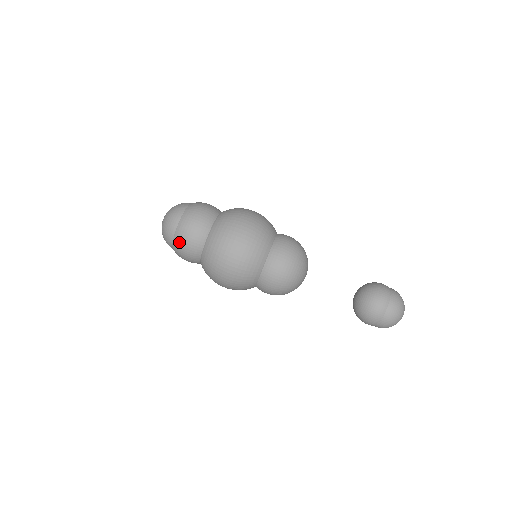
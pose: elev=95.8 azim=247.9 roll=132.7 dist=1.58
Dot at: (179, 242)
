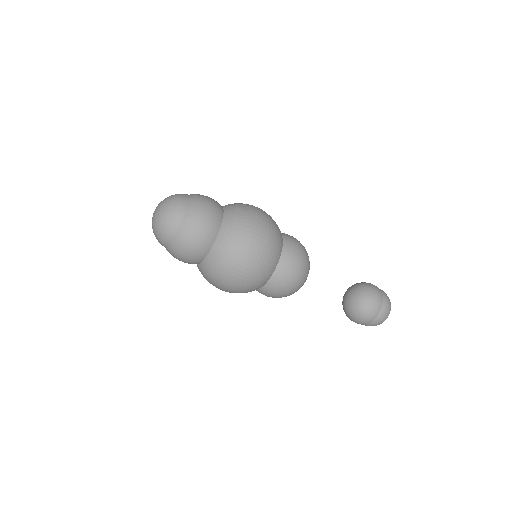
Dot at: occluded
